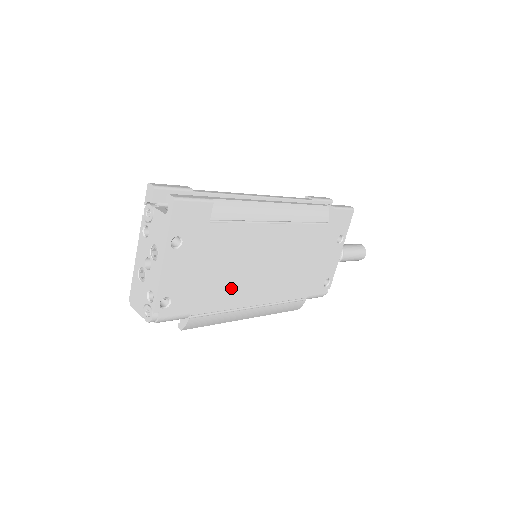
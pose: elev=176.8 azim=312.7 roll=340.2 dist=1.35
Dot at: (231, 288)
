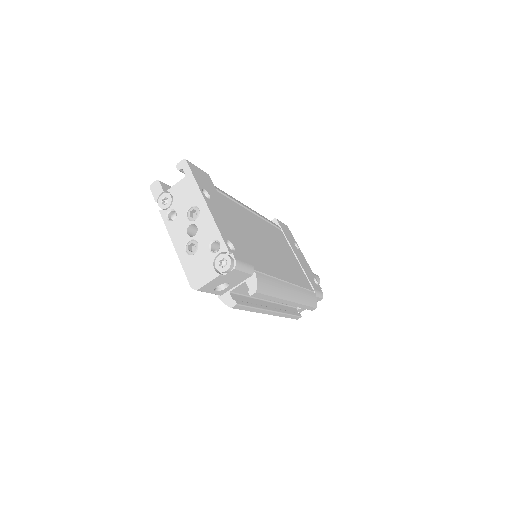
Dot at: (263, 257)
